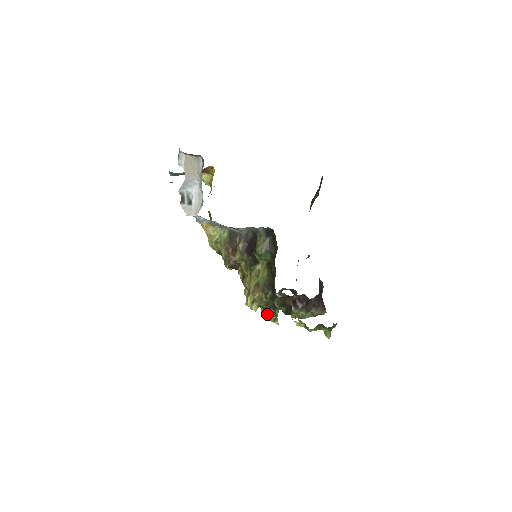
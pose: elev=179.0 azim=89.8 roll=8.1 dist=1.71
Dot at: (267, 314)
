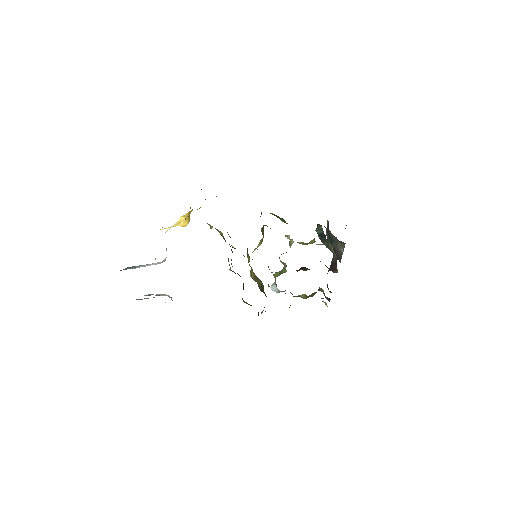
Dot at: (269, 286)
